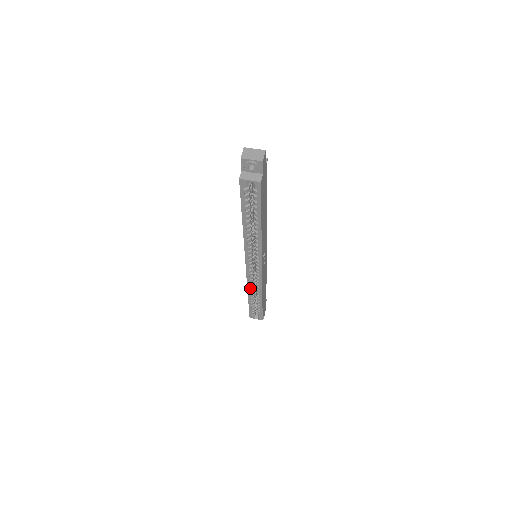
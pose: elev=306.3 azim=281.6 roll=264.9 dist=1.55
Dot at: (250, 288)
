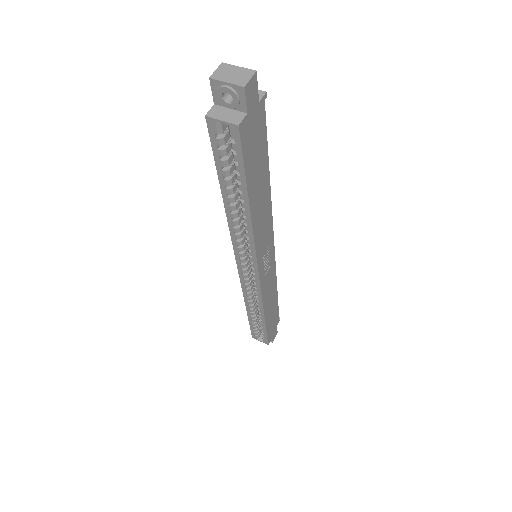
Dot at: (248, 299)
